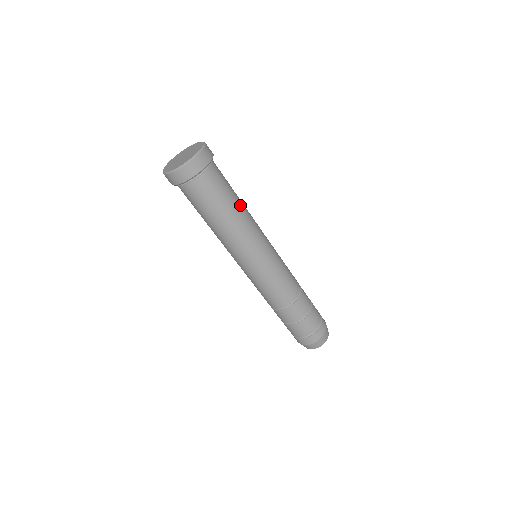
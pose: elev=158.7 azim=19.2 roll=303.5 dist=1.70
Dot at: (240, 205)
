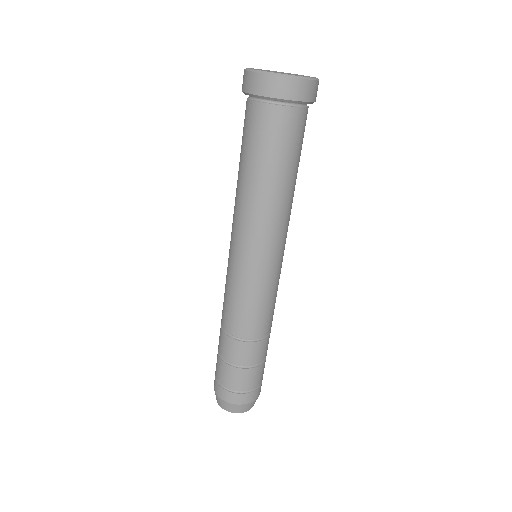
Dot at: (291, 183)
